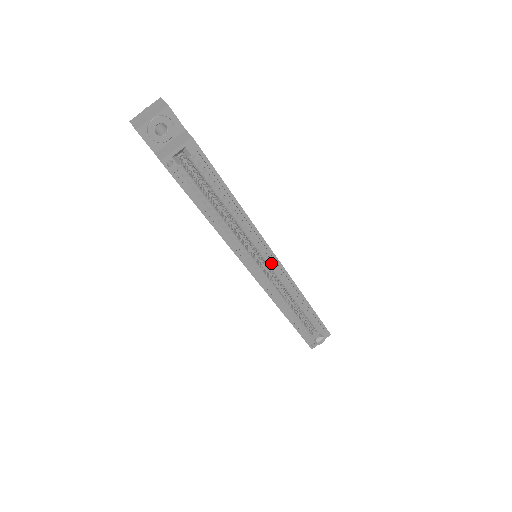
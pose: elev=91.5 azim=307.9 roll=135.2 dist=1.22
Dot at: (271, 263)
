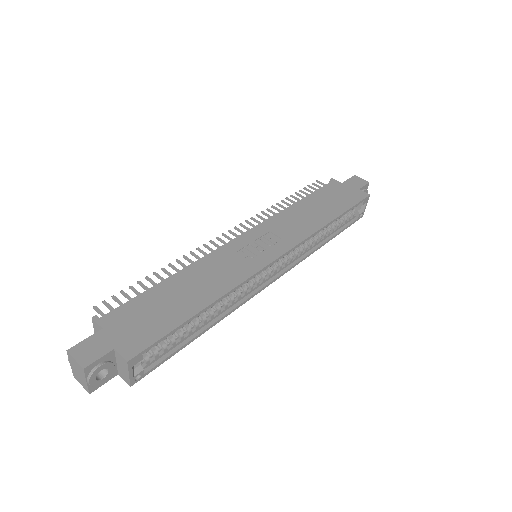
Dot at: occluded
